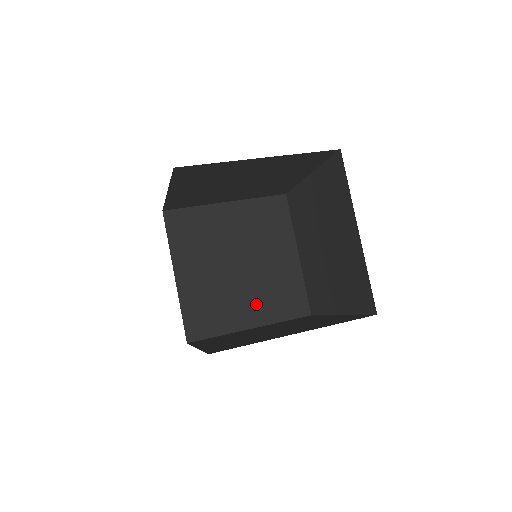
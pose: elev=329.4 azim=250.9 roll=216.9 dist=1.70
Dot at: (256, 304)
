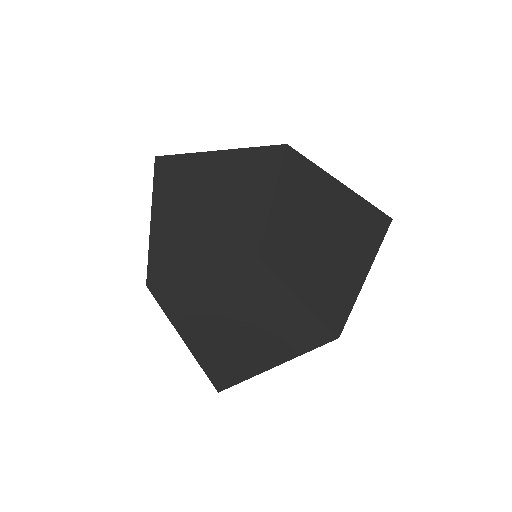
Dot at: (277, 340)
